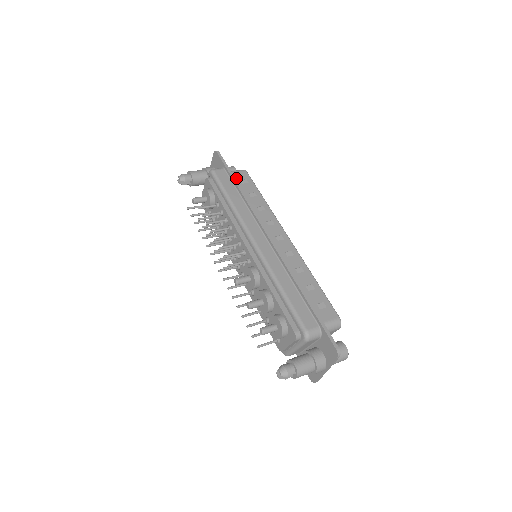
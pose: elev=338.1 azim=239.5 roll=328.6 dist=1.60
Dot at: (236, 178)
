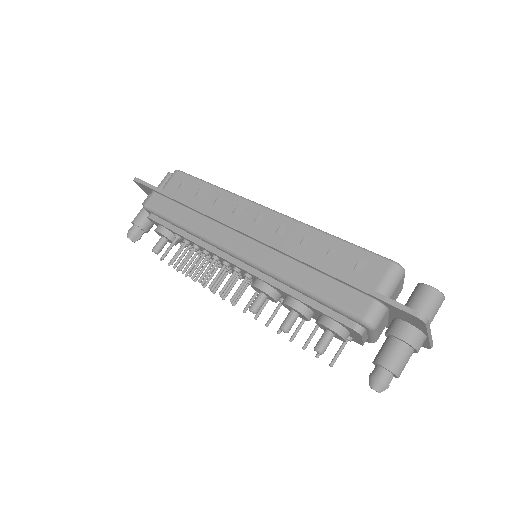
Dot at: (172, 190)
